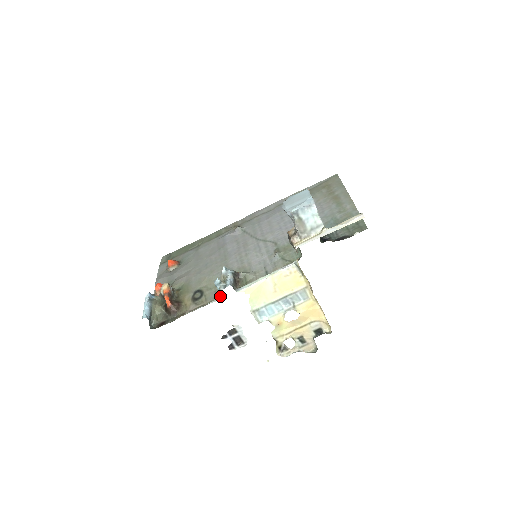
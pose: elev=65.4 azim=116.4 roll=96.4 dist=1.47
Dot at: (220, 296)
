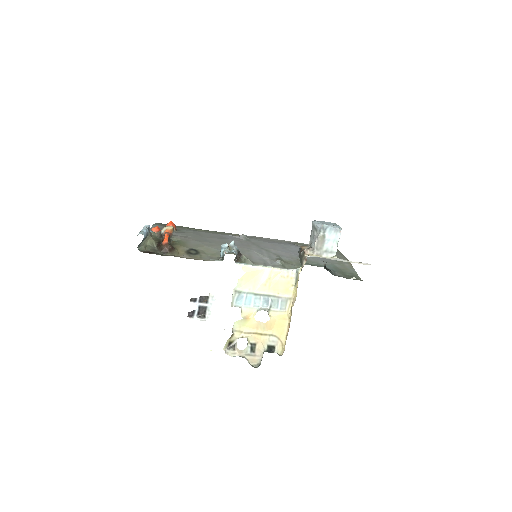
Dot at: (219, 259)
